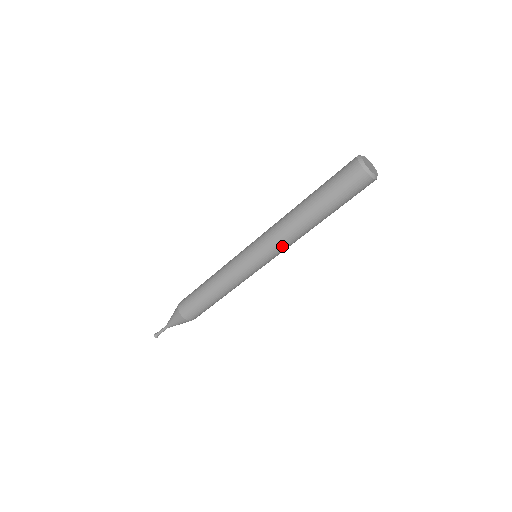
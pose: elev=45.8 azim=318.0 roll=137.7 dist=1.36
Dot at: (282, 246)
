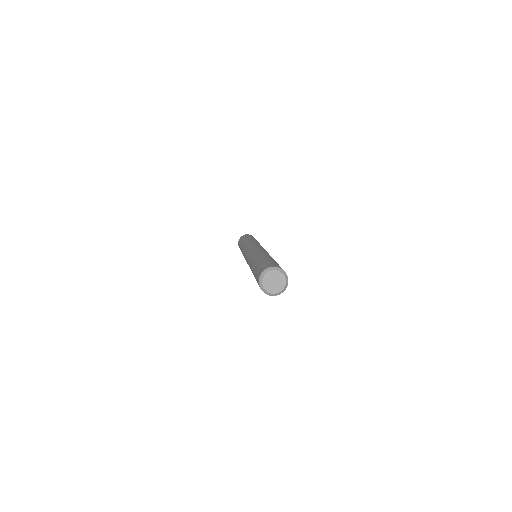
Dot at: occluded
